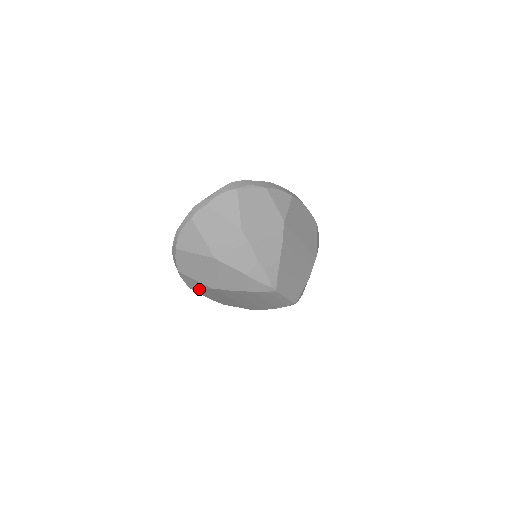
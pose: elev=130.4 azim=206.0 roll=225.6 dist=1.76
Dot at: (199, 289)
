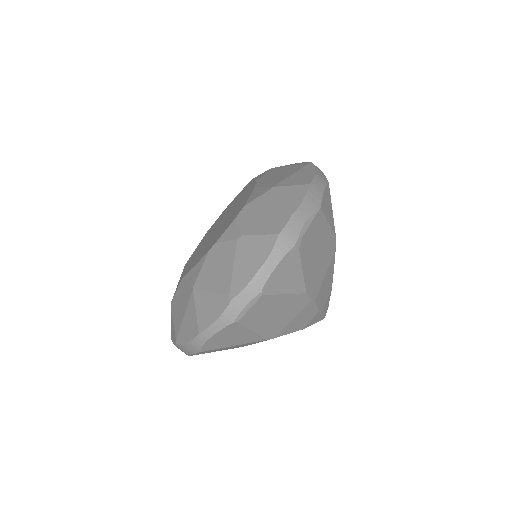
Dot at: occluded
